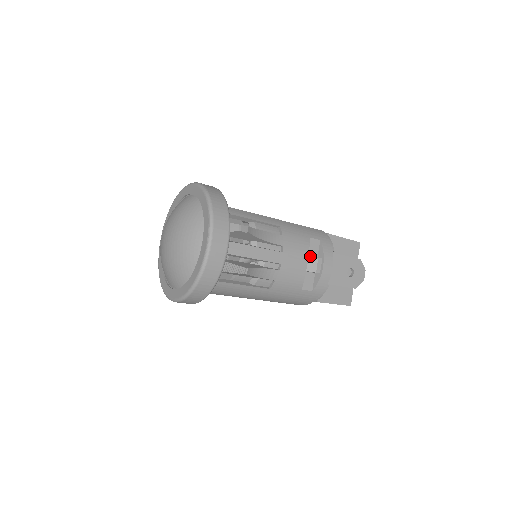
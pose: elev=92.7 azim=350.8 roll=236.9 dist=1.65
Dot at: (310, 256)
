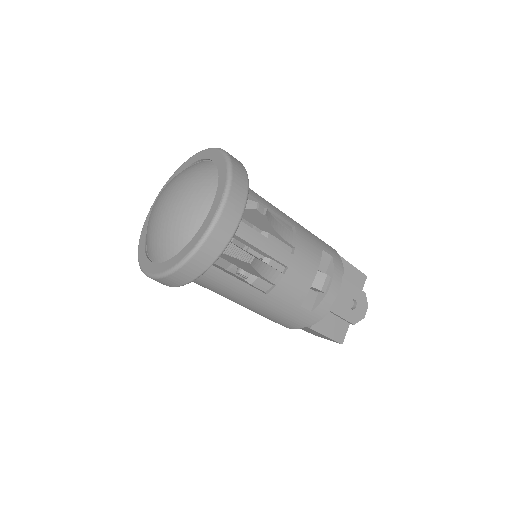
Dot at: occluded
